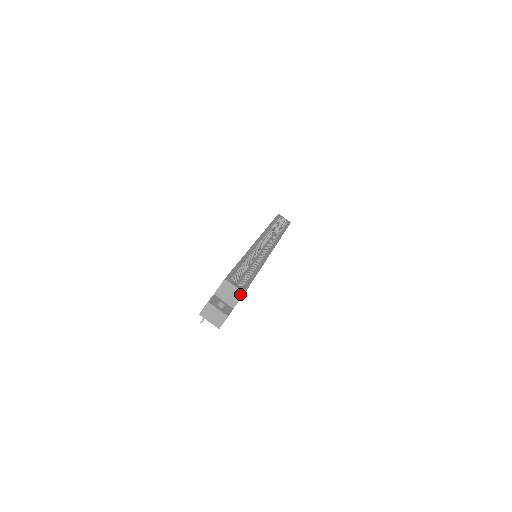
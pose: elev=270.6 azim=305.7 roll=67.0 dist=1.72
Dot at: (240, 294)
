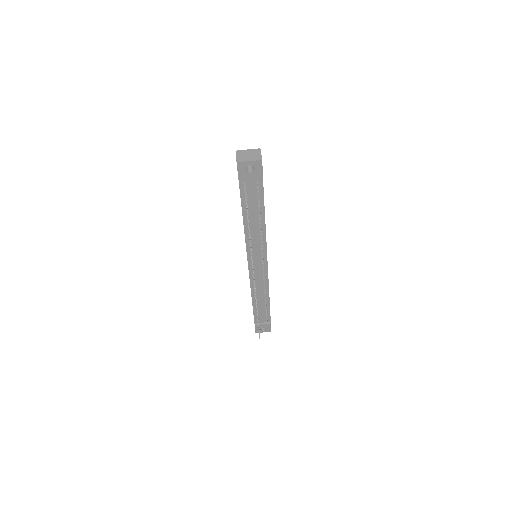
Dot at: occluded
